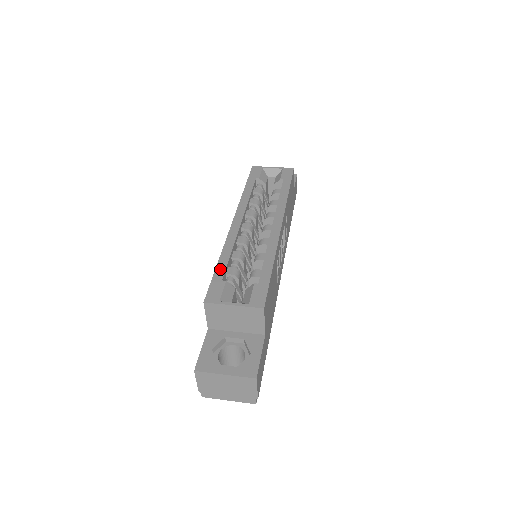
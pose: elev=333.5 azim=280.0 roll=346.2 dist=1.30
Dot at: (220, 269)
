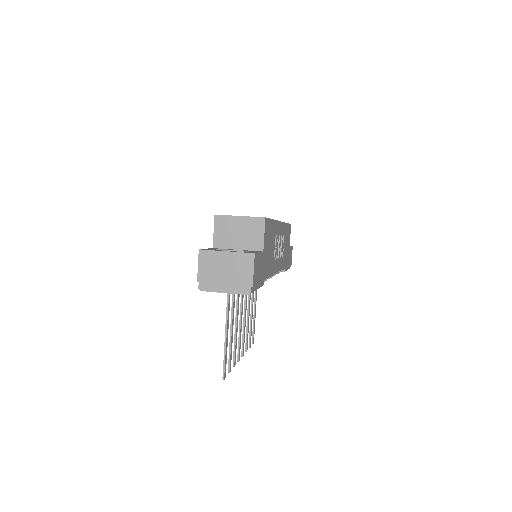
Dot at: occluded
